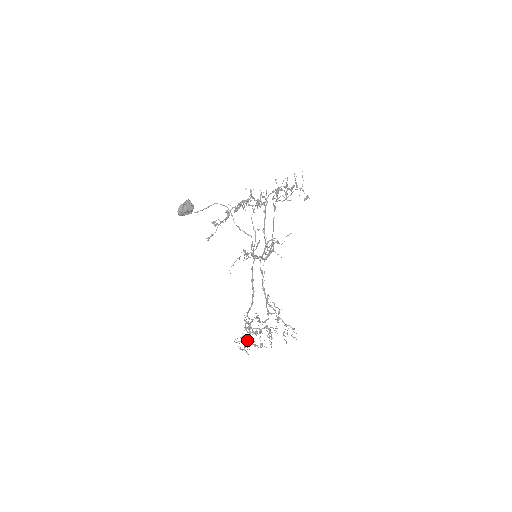
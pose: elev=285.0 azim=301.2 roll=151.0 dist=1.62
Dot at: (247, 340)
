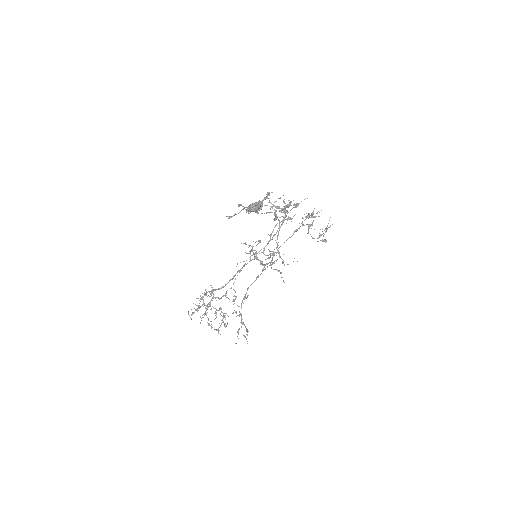
Dot at: occluded
